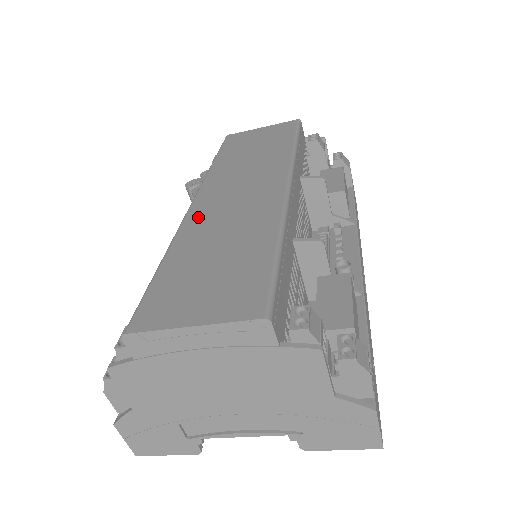
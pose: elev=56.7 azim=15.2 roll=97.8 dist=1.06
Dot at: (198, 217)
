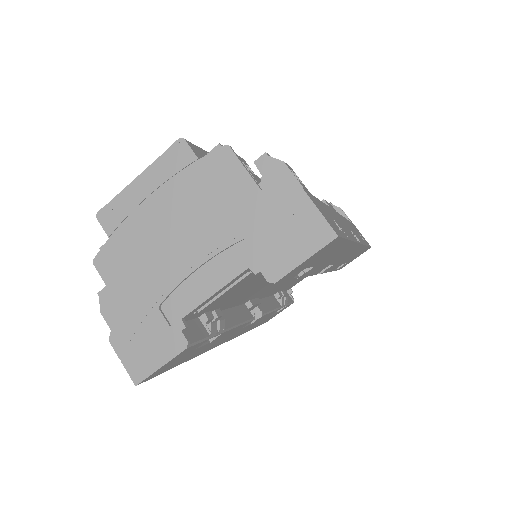
Dot at: occluded
